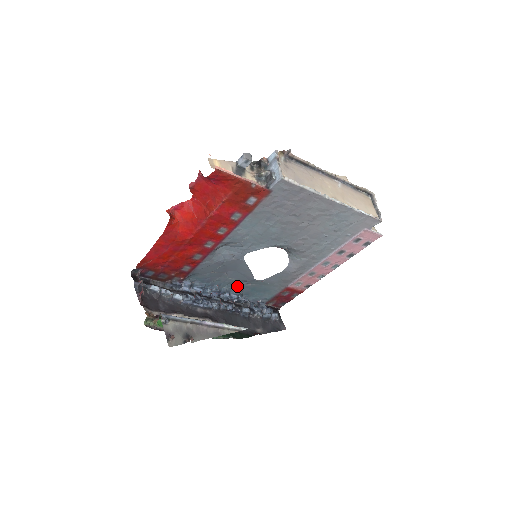
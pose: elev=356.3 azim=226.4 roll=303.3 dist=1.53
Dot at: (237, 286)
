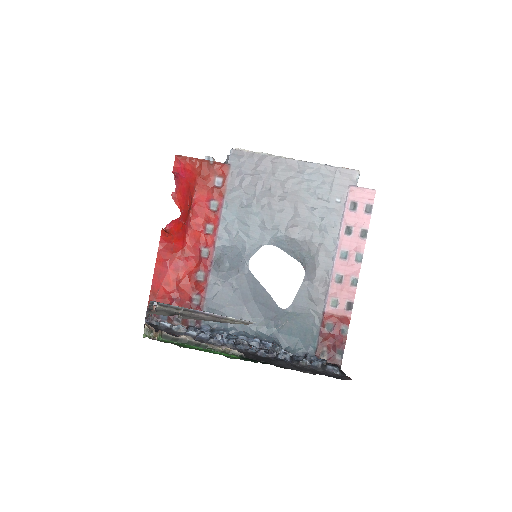
Dot at: (269, 333)
